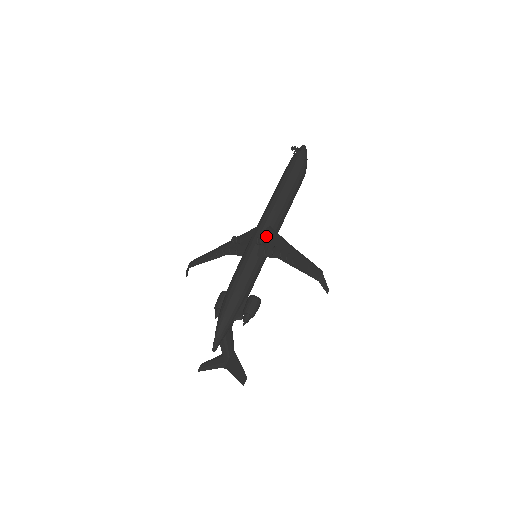
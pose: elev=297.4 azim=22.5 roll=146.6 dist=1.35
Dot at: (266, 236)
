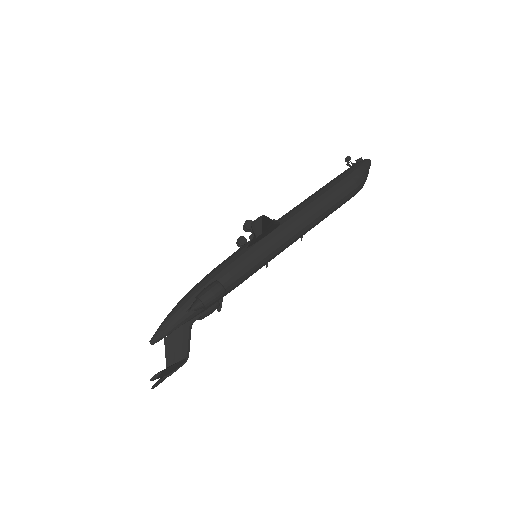
Dot at: occluded
